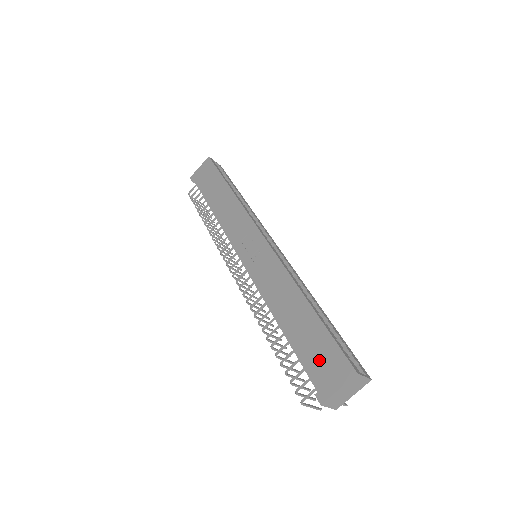
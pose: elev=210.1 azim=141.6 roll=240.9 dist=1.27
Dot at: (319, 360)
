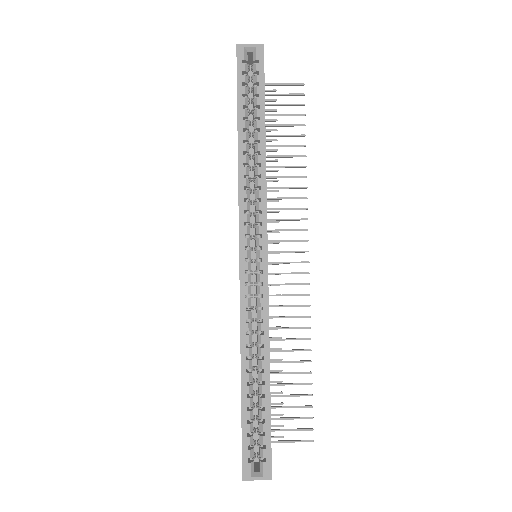
Dot at: occluded
